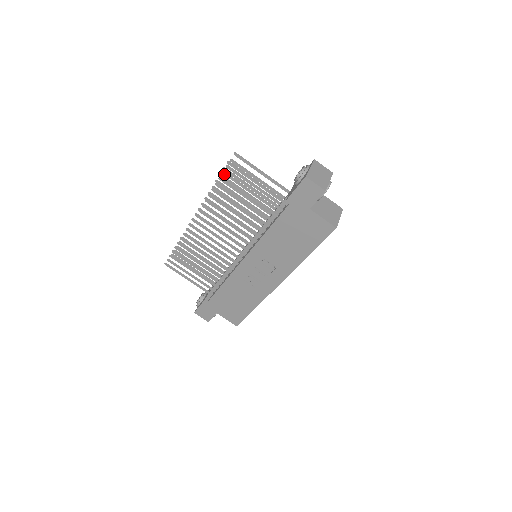
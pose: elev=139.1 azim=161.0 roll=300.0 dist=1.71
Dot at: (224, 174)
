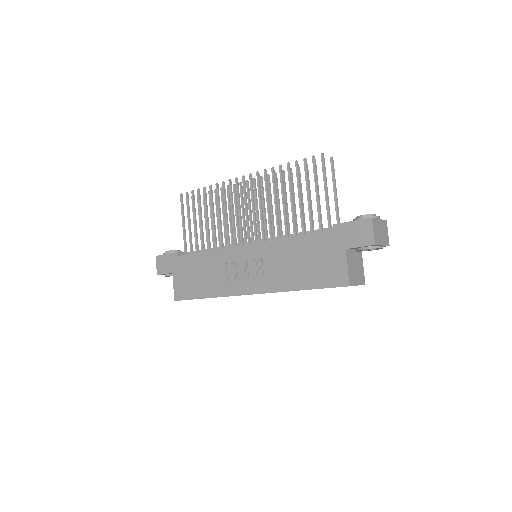
Dot at: occluded
